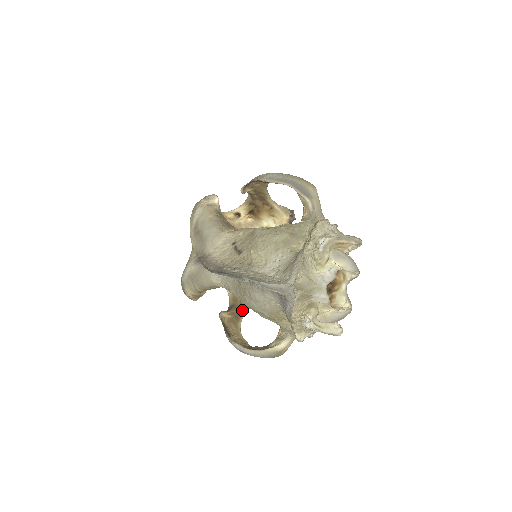
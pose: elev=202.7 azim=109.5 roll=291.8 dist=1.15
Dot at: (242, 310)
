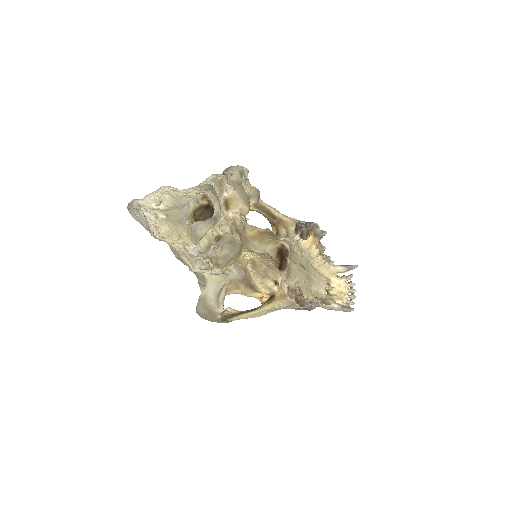
Dot at: (253, 310)
